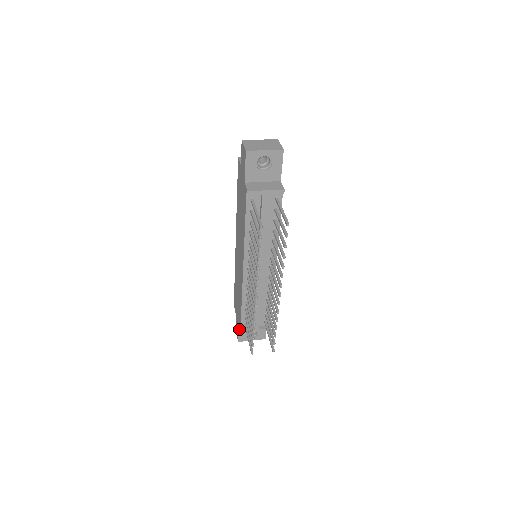
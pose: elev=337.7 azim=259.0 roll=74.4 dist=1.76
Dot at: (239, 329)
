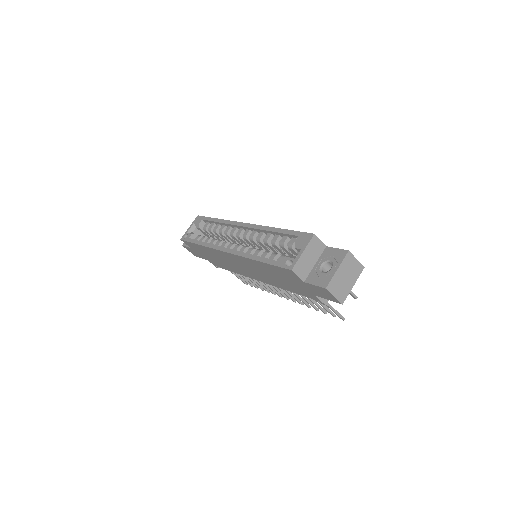
Dot at: occluded
